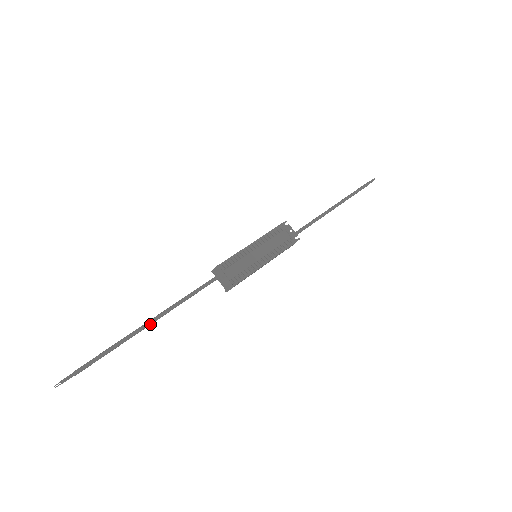
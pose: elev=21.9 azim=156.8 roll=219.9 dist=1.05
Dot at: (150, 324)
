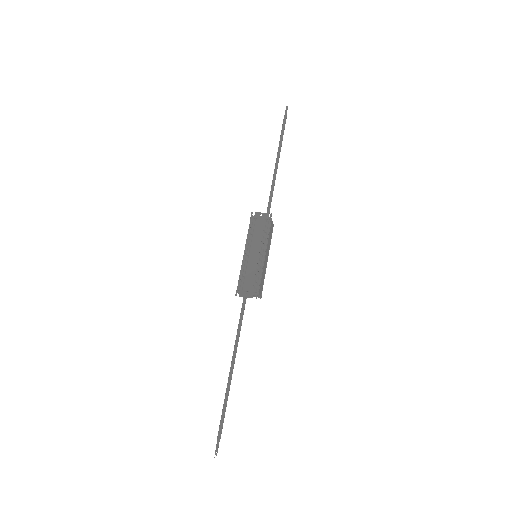
Dot at: (233, 368)
